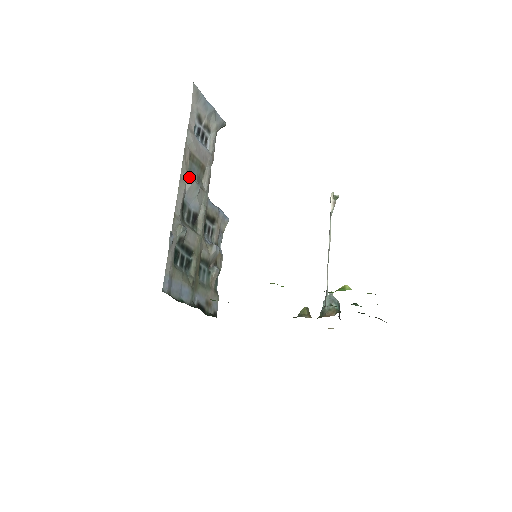
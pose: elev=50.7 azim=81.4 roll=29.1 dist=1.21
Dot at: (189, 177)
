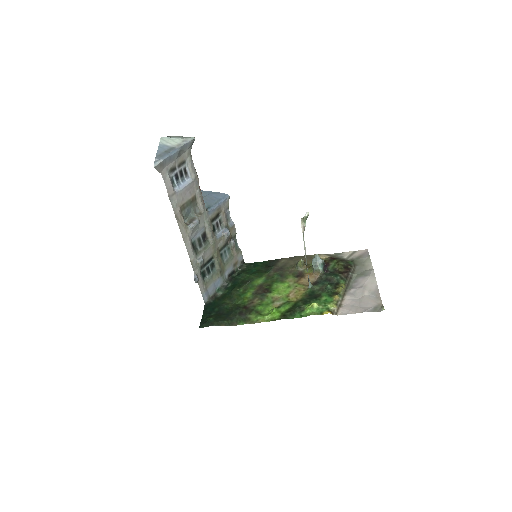
Dot at: (188, 228)
